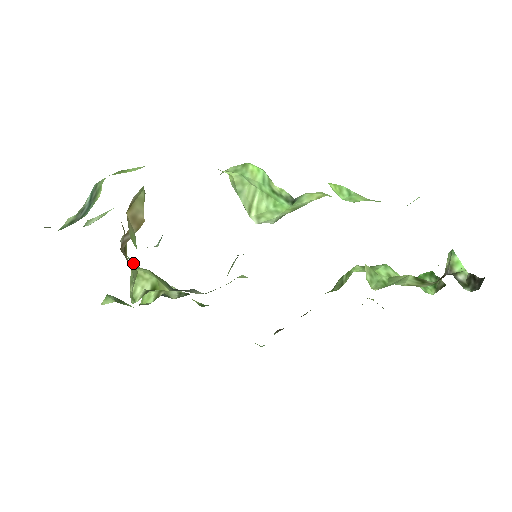
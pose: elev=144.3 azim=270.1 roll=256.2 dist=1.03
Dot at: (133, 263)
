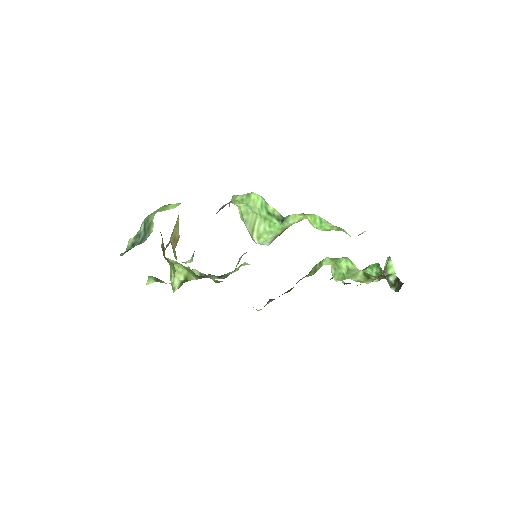
Dot at: (172, 265)
